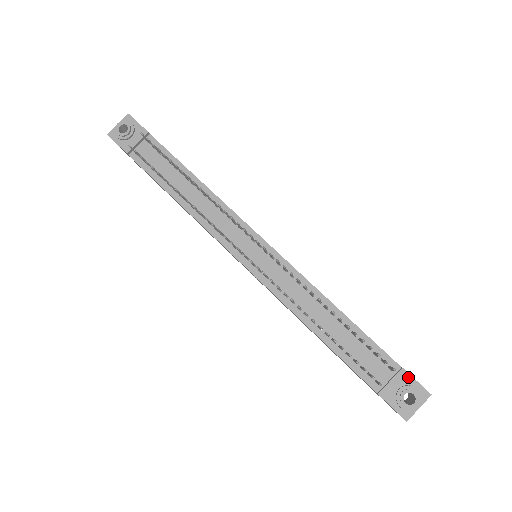
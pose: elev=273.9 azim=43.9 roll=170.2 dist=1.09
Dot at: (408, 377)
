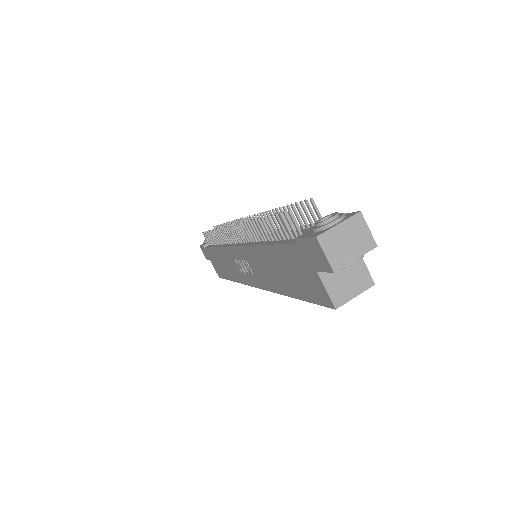
Dot at: occluded
